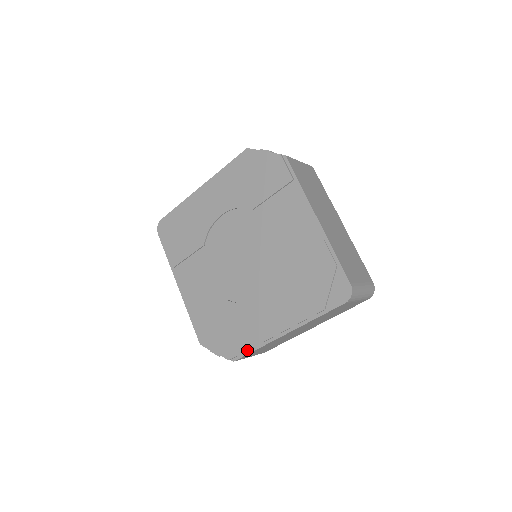
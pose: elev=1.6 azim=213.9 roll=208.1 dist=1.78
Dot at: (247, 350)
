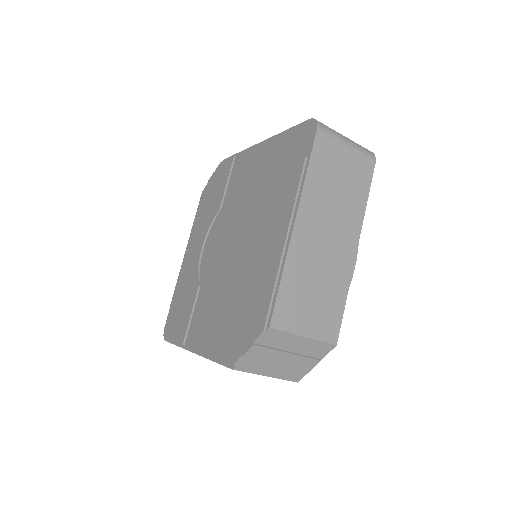
Dot at: (272, 291)
